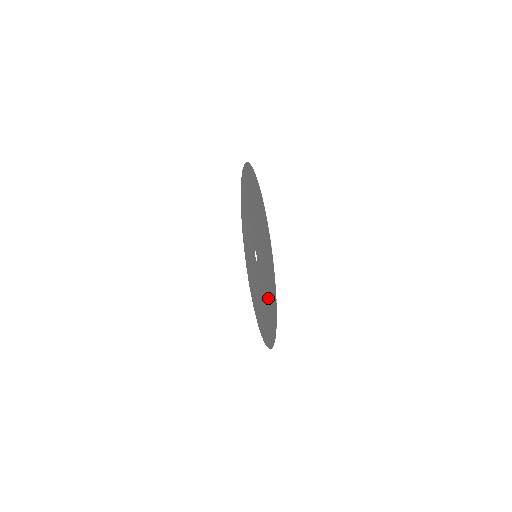
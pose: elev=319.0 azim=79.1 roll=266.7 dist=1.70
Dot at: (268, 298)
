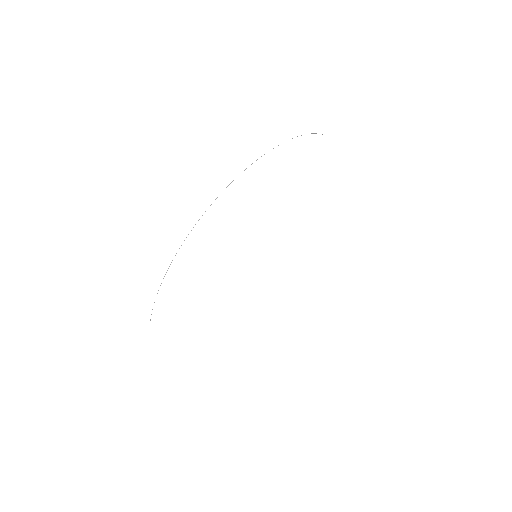
Dot at: occluded
